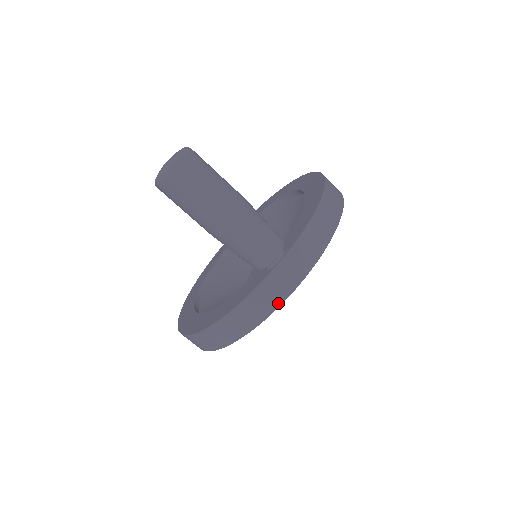
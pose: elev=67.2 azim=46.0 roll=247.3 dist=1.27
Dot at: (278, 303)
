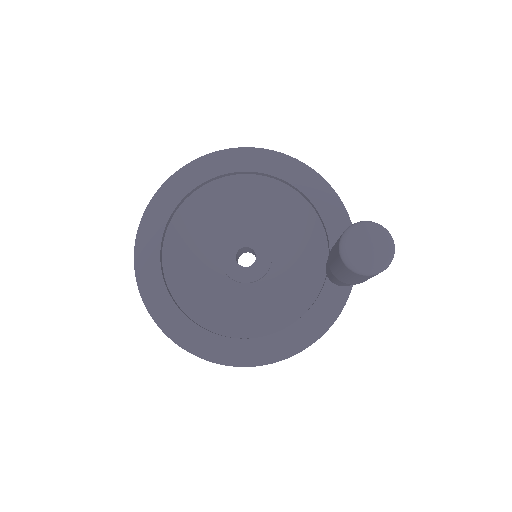
Dot at: occluded
